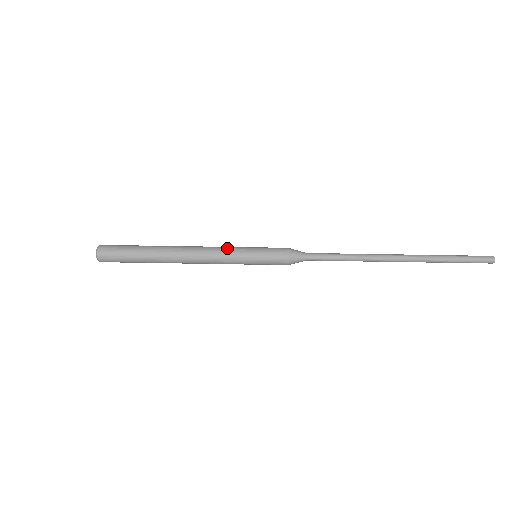
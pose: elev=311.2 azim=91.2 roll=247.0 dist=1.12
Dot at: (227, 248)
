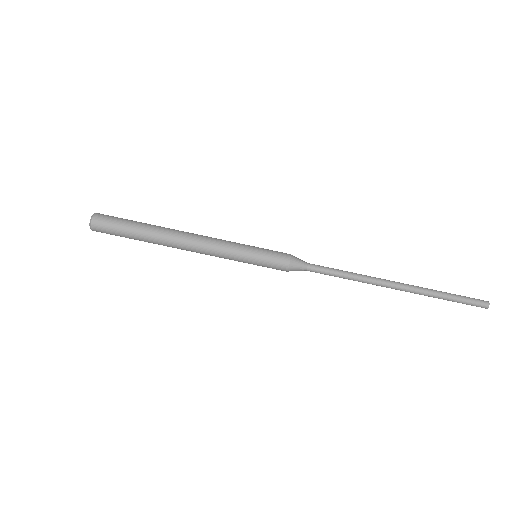
Dot at: (226, 252)
